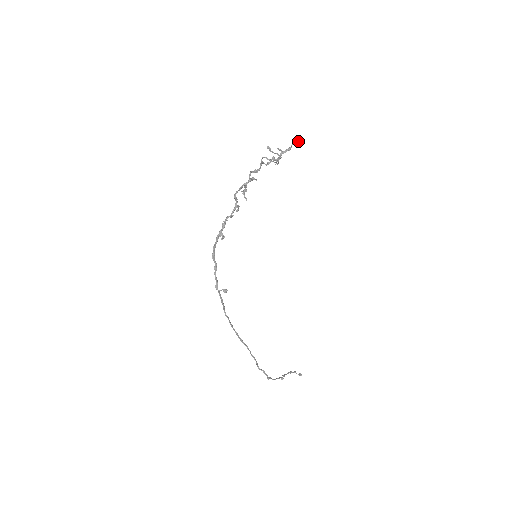
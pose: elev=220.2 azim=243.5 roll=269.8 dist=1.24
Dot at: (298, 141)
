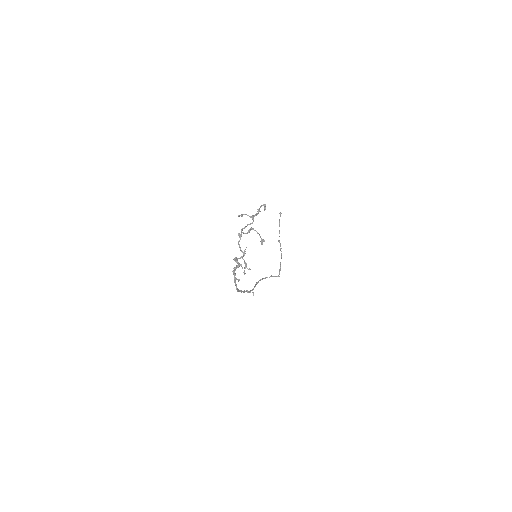
Dot at: (264, 206)
